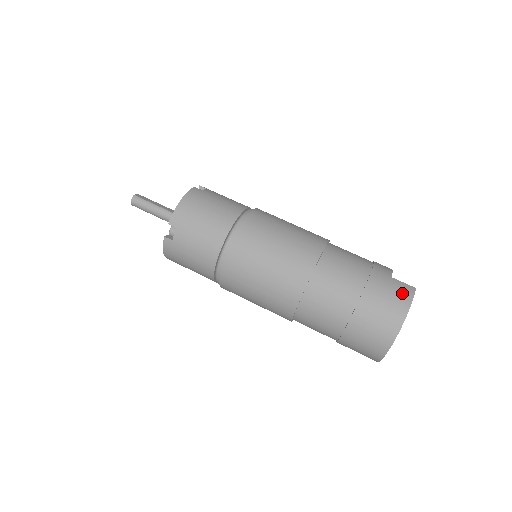
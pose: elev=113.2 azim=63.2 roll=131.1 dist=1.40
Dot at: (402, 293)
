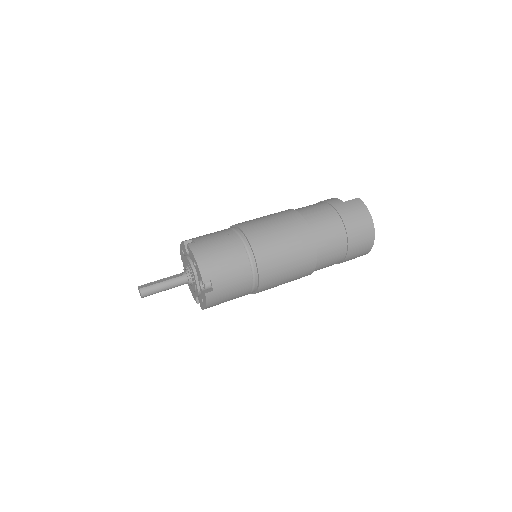
Dot at: (358, 206)
